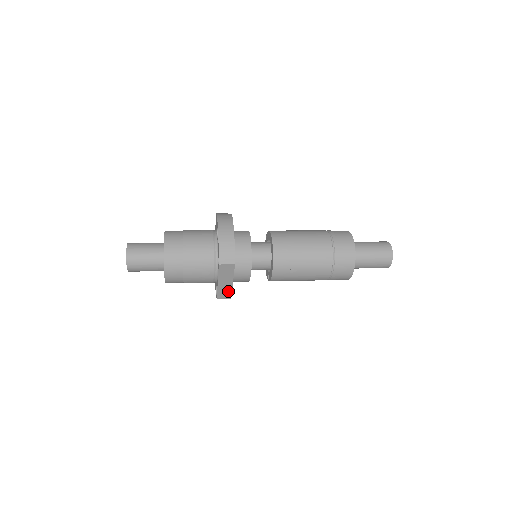
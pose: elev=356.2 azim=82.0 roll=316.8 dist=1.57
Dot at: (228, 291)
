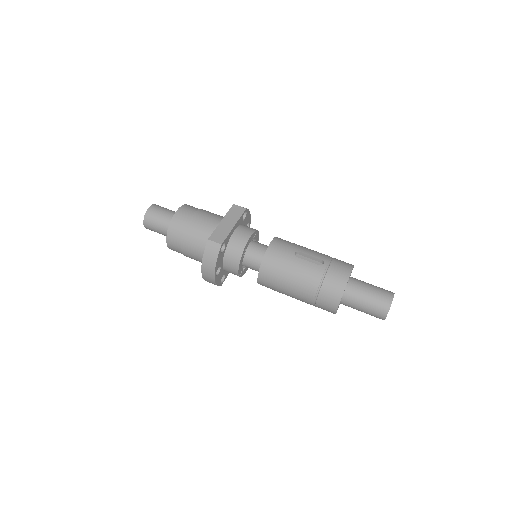
Dot at: occluded
